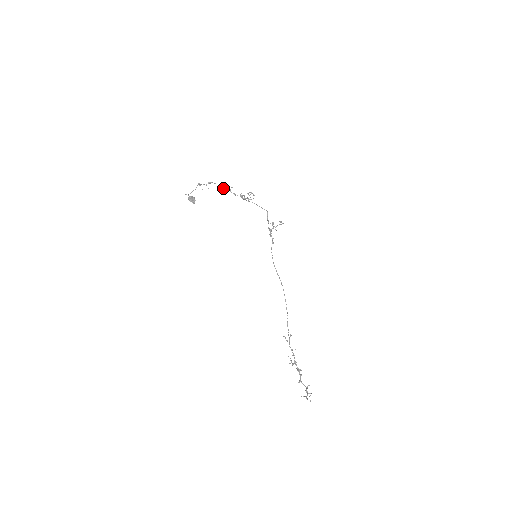
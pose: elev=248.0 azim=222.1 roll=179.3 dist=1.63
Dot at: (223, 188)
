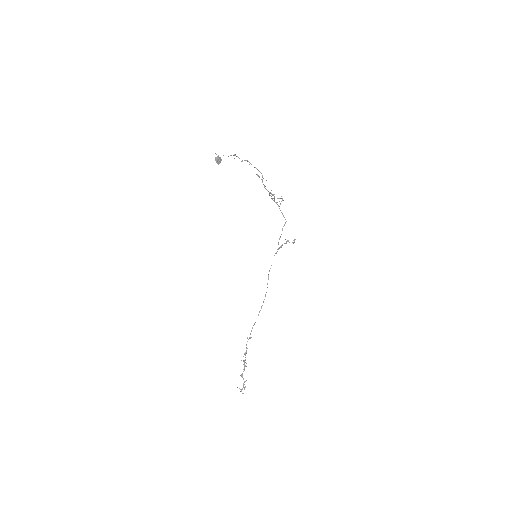
Dot at: (257, 174)
